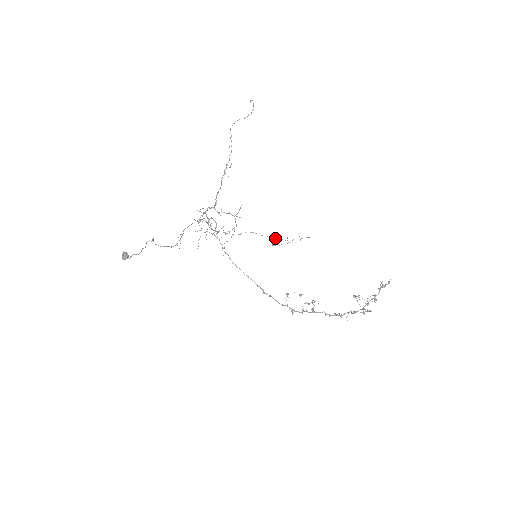
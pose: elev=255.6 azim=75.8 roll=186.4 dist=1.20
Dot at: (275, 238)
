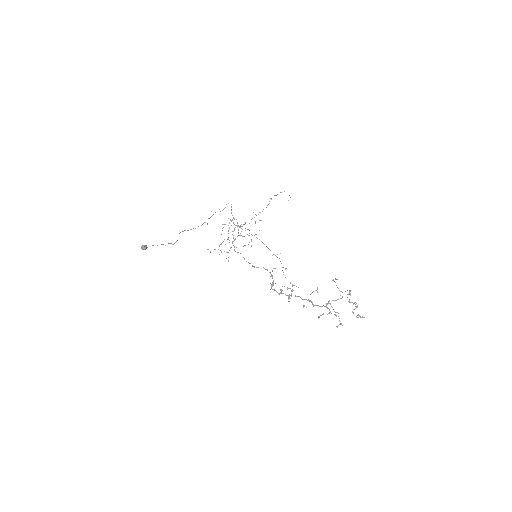
Dot at: (275, 255)
